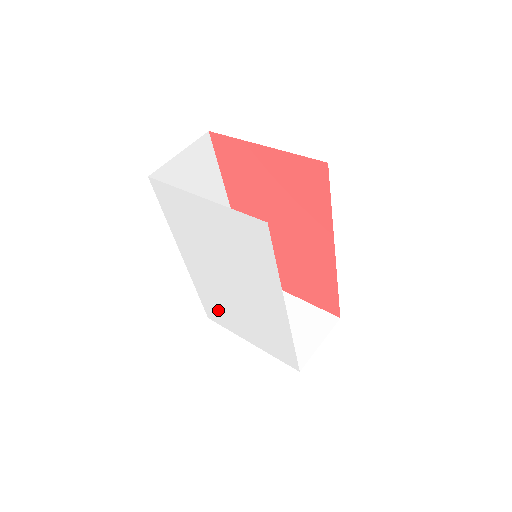
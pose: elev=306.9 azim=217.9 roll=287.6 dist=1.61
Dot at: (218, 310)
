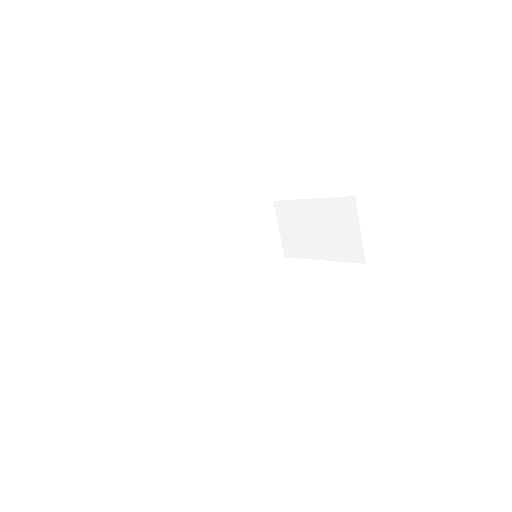
Dot at: occluded
